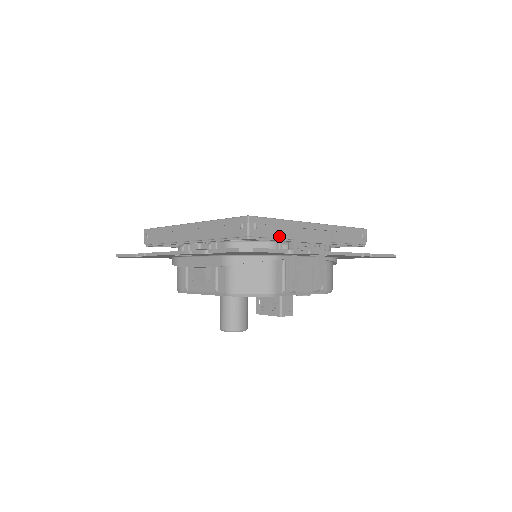
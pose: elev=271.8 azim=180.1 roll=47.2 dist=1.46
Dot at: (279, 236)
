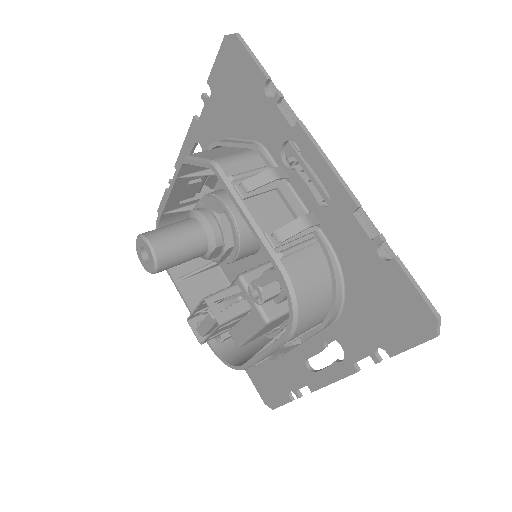
Dot at: occluded
